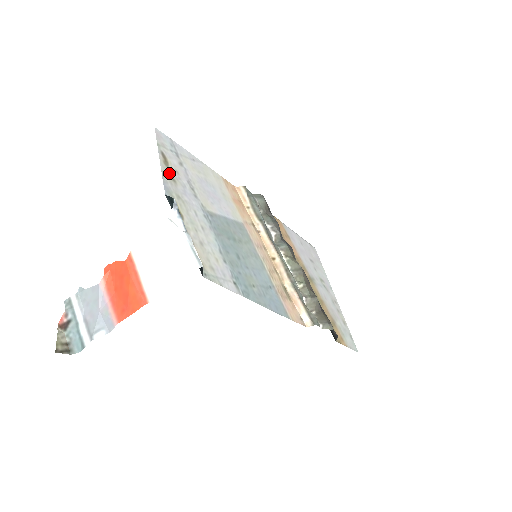
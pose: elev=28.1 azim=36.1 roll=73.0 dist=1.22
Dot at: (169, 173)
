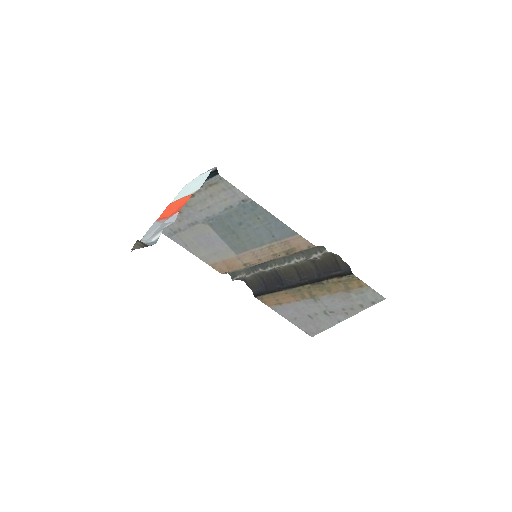
Dot at: occluded
